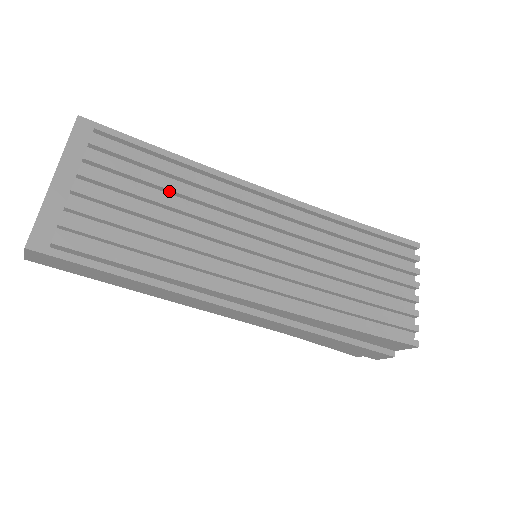
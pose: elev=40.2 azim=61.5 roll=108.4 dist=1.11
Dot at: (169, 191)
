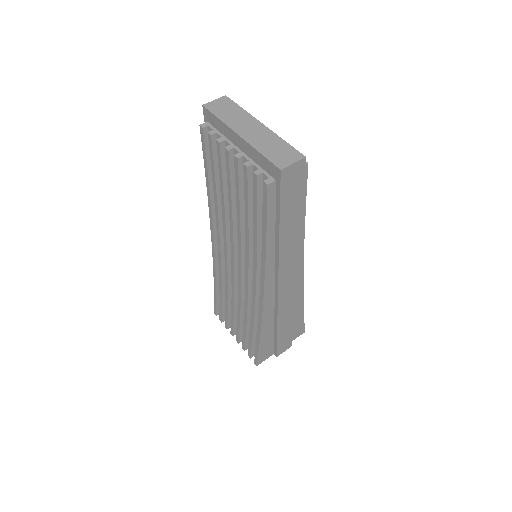
Dot at: occluded
